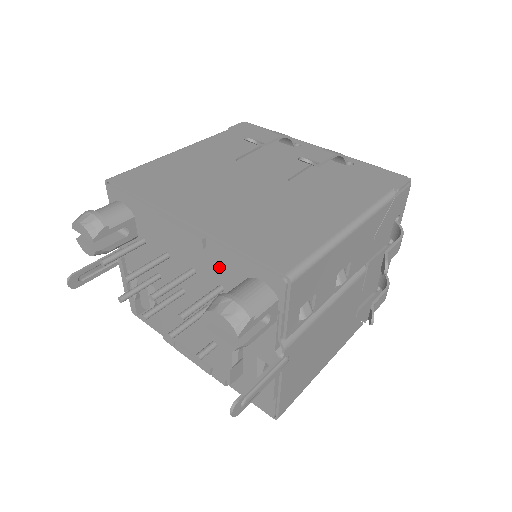
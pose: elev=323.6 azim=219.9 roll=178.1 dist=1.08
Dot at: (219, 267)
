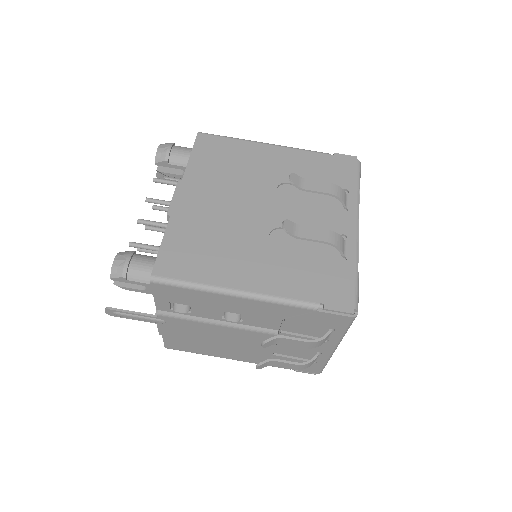
Dot at: occluded
